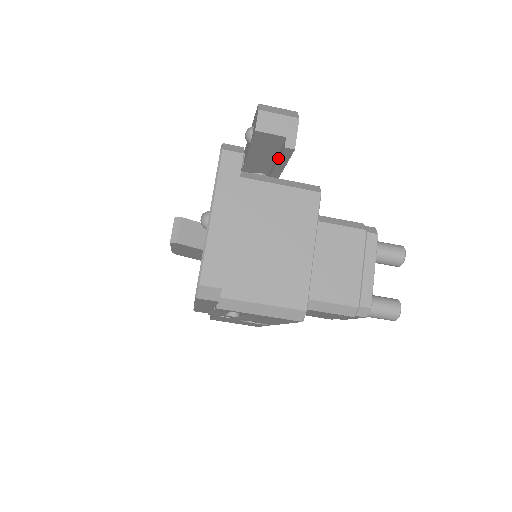
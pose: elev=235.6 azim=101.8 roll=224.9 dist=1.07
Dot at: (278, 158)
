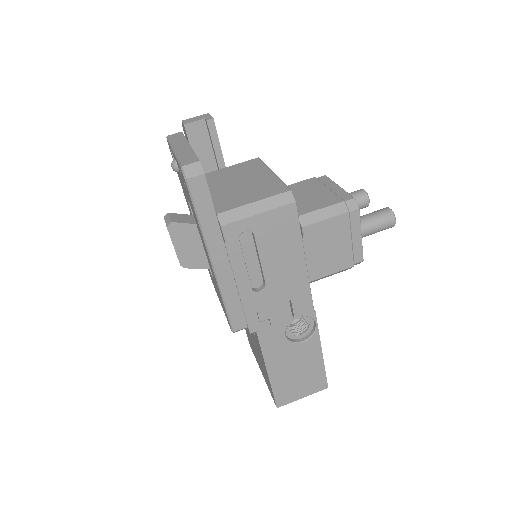
Dot at: (211, 141)
